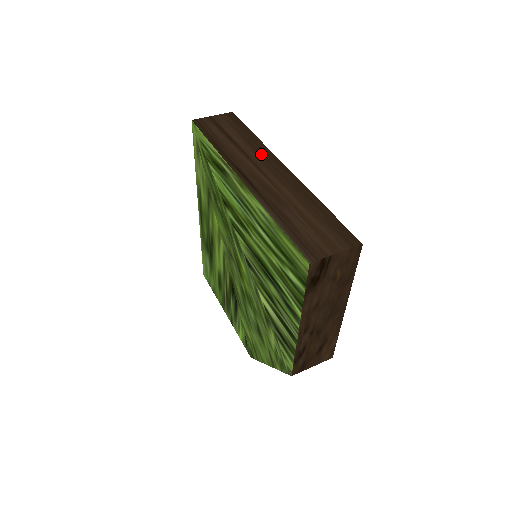
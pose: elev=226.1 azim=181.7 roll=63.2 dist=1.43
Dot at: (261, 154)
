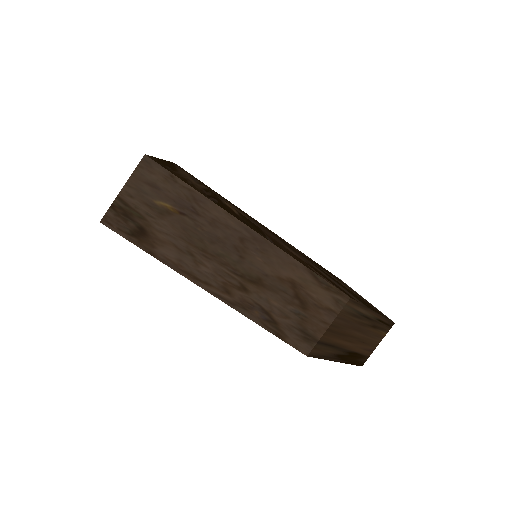
Dot at: occluded
